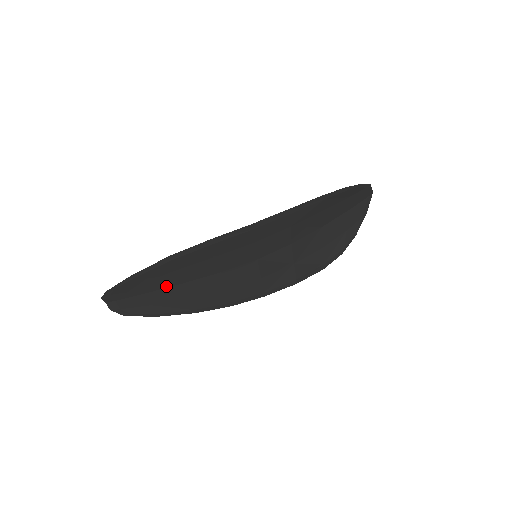
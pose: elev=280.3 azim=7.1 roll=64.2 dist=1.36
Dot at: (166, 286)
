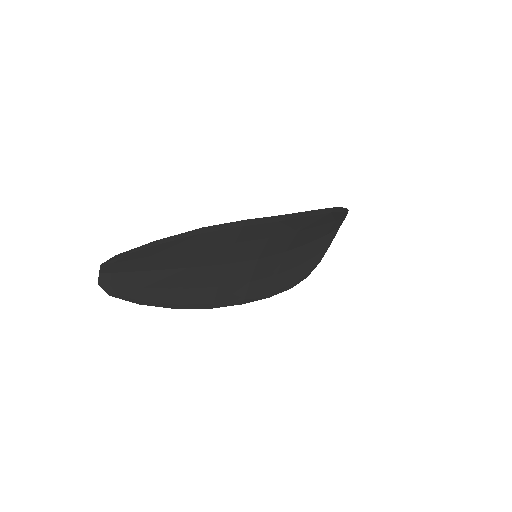
Dot at: (171, 267)
